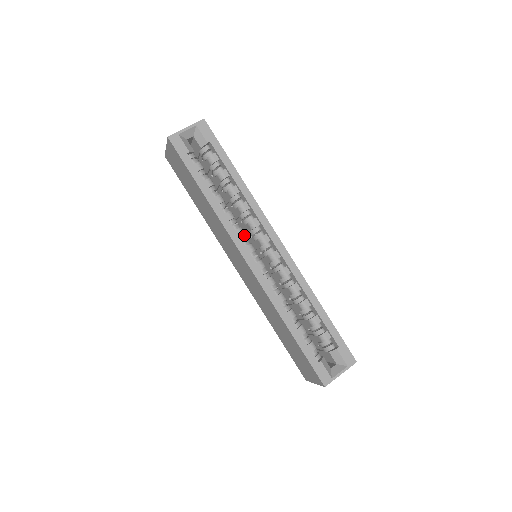
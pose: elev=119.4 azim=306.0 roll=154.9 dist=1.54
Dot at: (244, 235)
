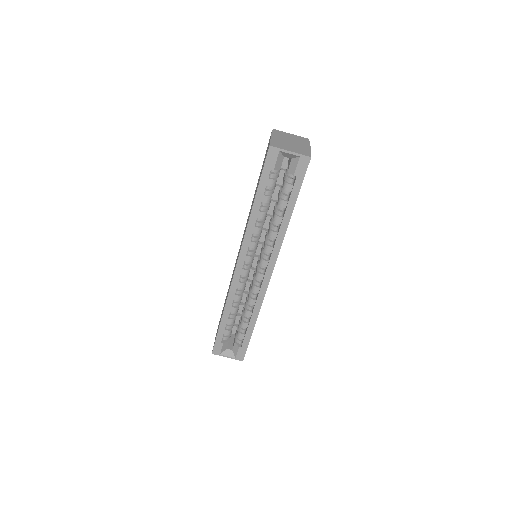
Dot at: (255, 247)
